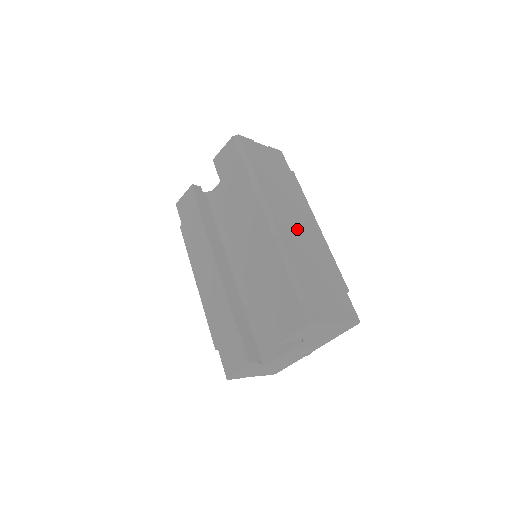
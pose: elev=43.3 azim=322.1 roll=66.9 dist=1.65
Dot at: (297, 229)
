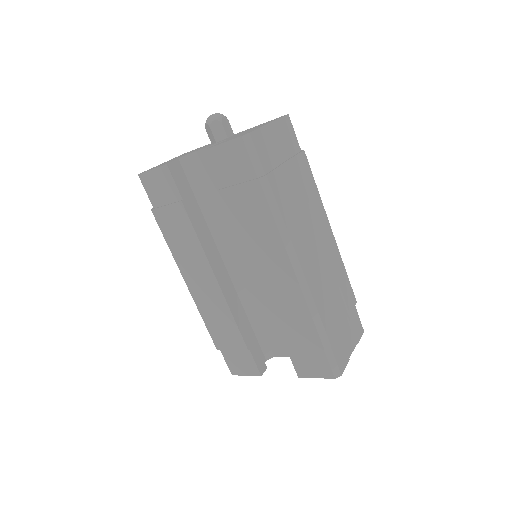
Dot at: (318, 259)
